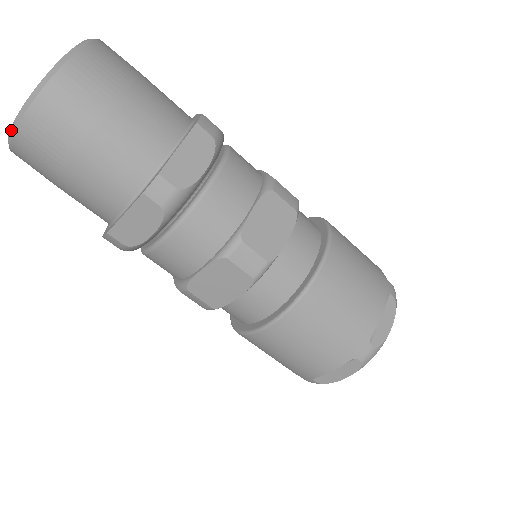
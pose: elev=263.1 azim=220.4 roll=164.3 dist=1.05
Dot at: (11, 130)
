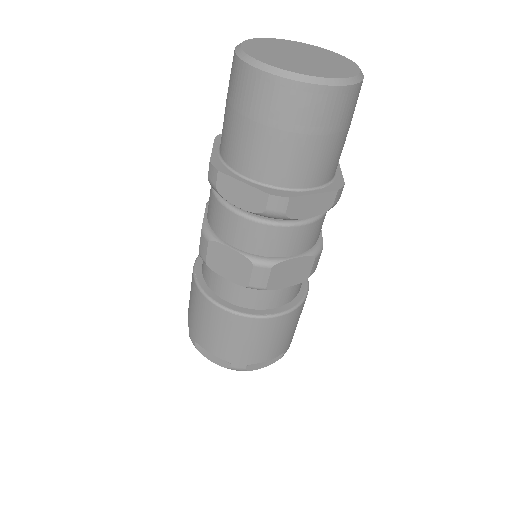
Dot at: (259, 63)
